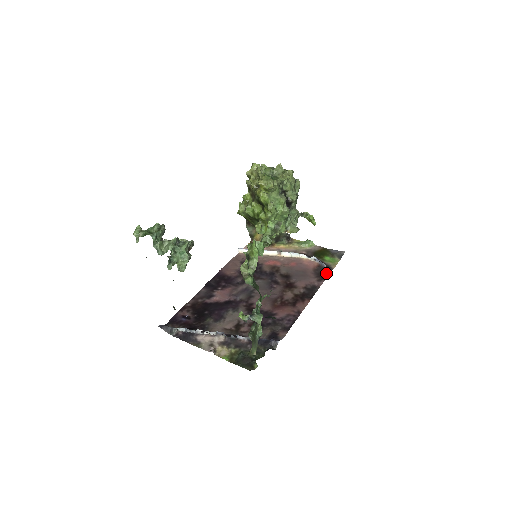
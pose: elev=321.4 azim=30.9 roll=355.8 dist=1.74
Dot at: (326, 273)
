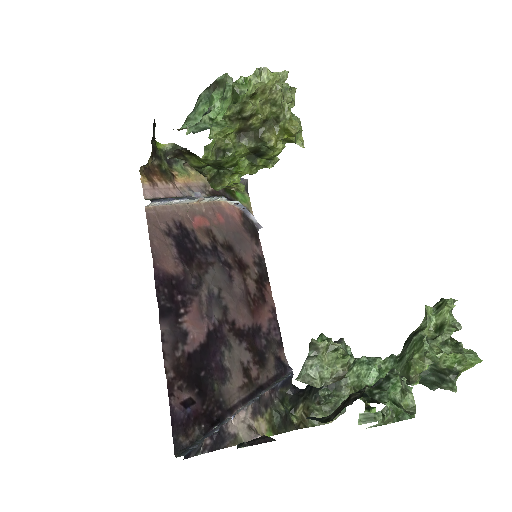
Dot at: (255, 227)
